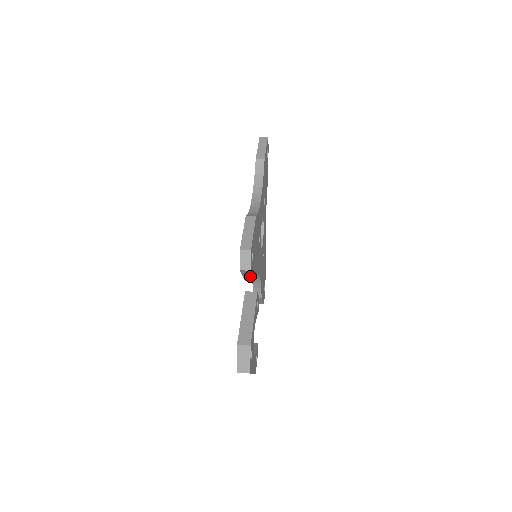
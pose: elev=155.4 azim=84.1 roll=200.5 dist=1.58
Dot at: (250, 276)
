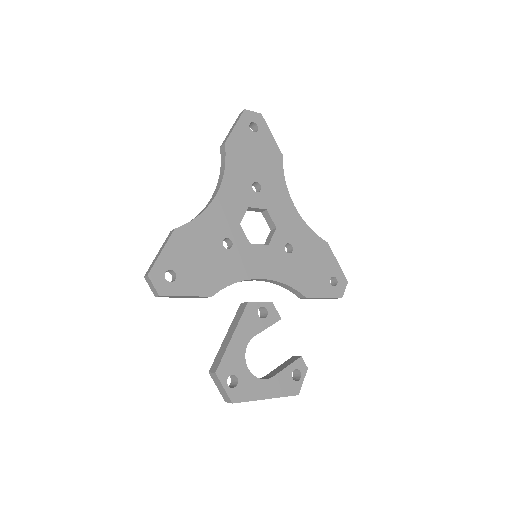
Dot at: (187, 296)
